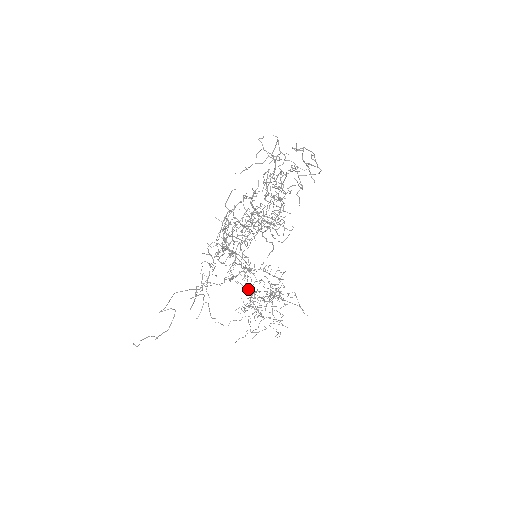
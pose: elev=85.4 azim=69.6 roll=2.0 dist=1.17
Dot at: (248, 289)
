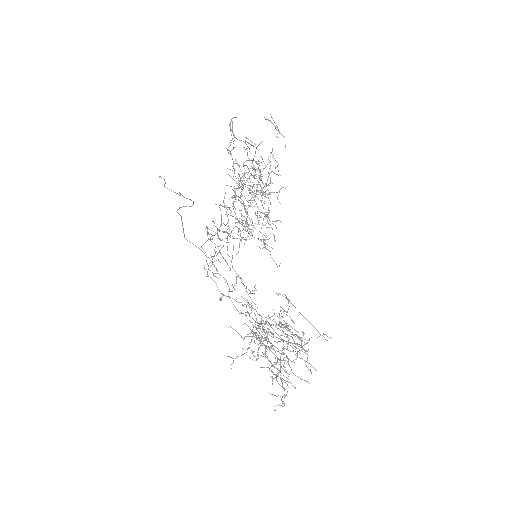
Dot at: occluded
